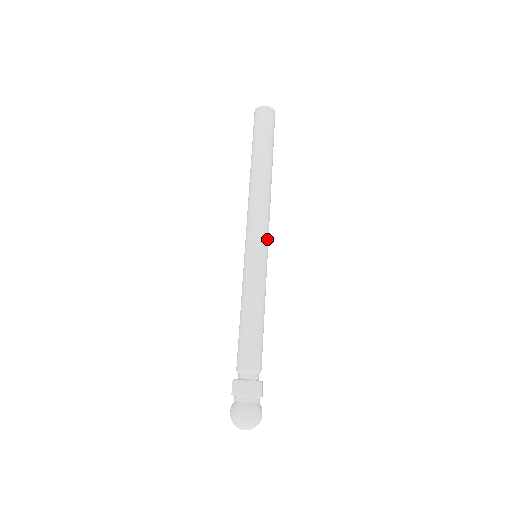
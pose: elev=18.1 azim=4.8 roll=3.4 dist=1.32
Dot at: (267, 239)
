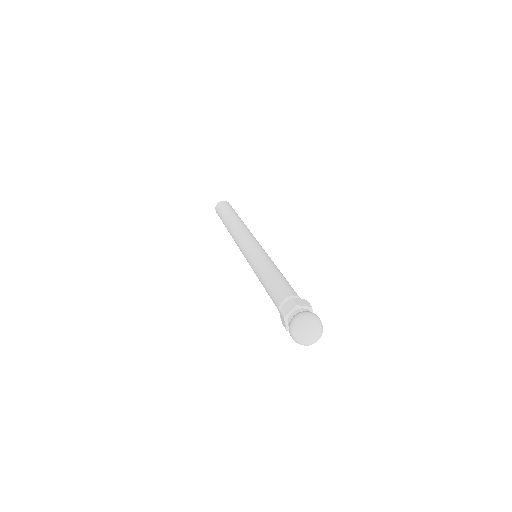
Dot at: occluded
